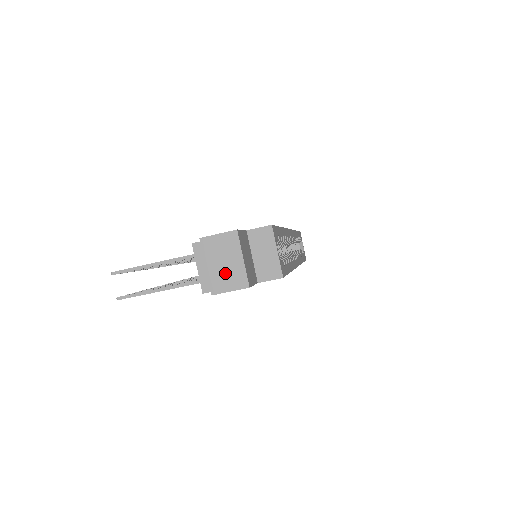
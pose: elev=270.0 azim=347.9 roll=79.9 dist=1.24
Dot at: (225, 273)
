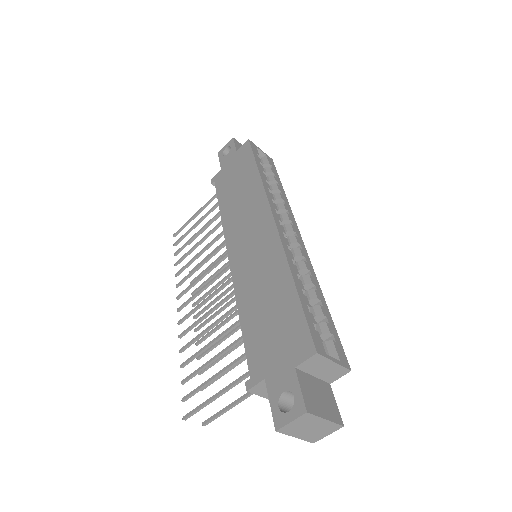
Dot at: (316, 432)
